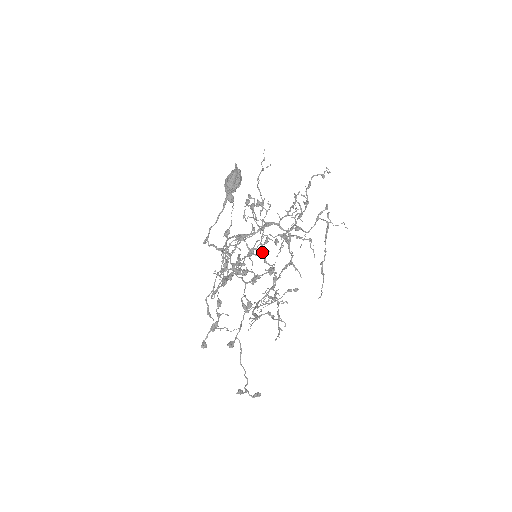
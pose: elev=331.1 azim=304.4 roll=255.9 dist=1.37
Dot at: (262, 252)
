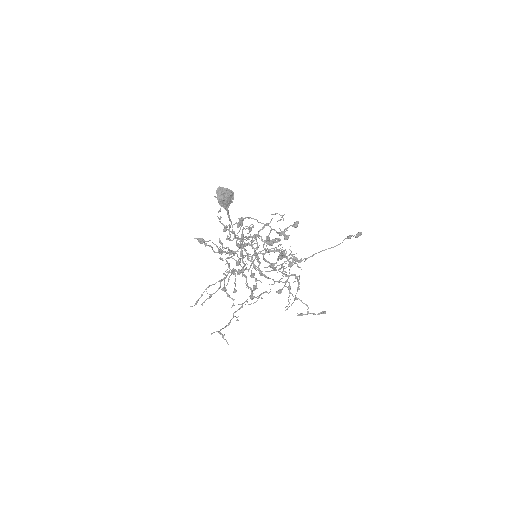
Dot at: (242, 268)
